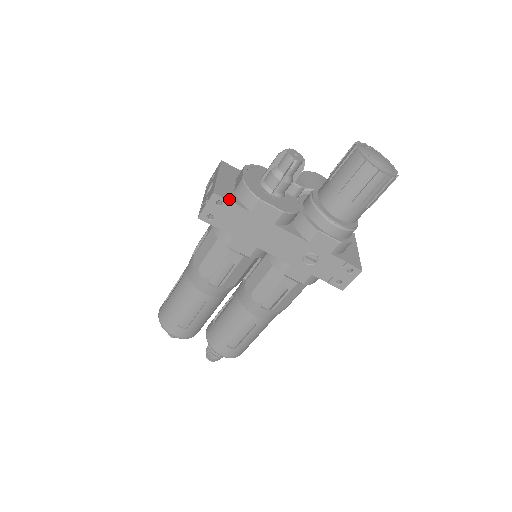
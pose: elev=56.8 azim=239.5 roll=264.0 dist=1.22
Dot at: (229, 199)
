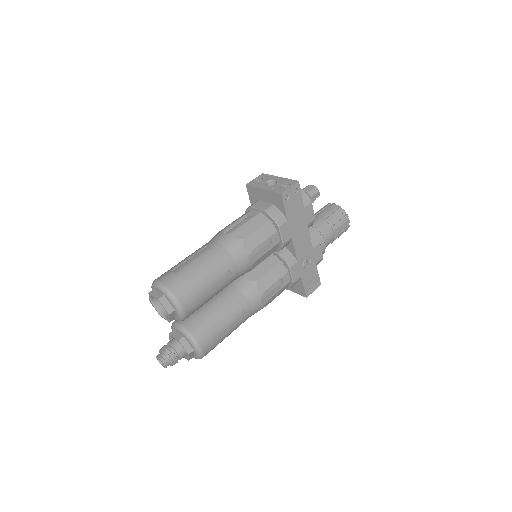
Dot at: (300, 192)
